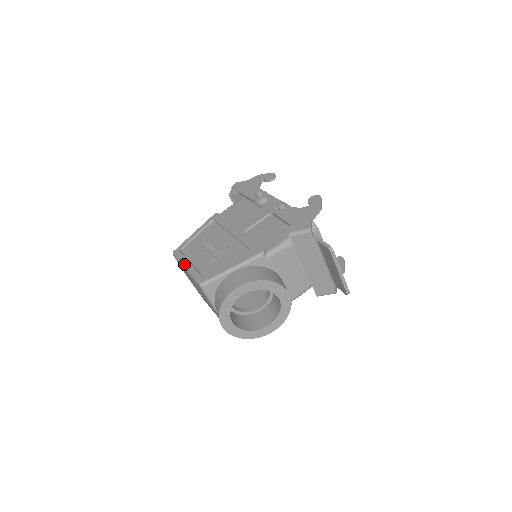
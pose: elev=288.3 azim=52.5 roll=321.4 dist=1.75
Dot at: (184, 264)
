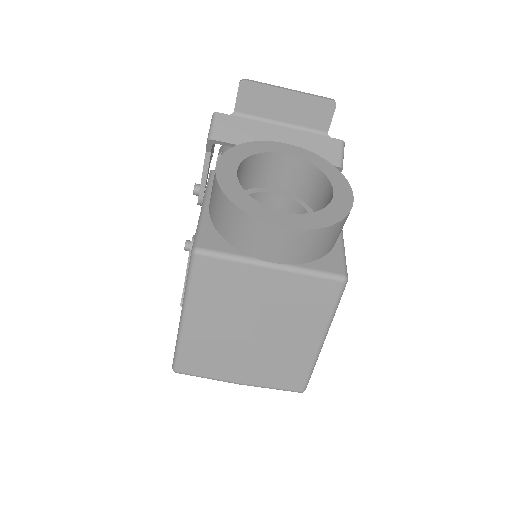
Dot at: (179, 322)
